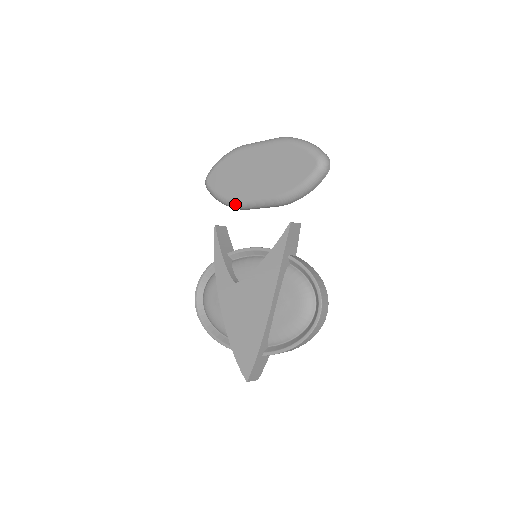
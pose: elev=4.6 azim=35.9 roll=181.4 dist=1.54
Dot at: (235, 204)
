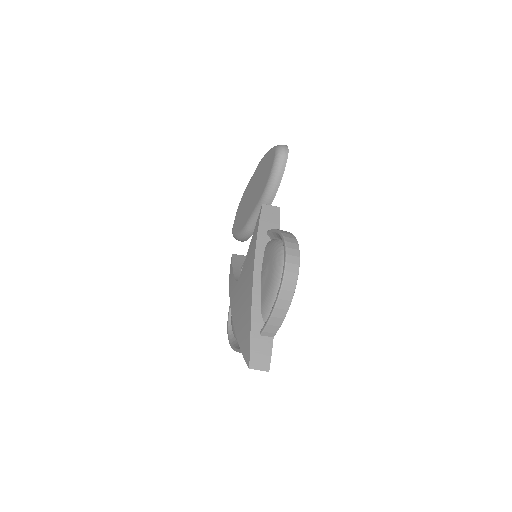
Dot at: (244, 230)
